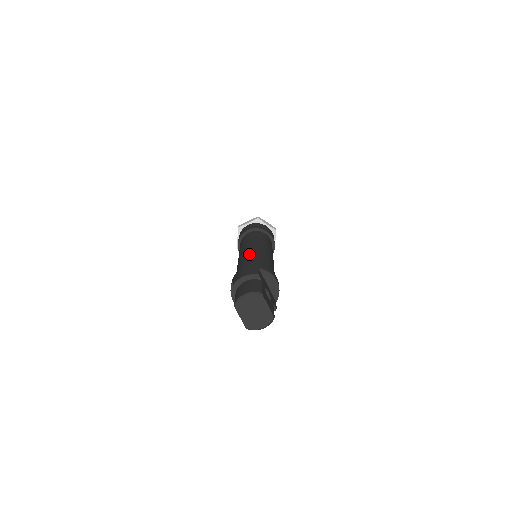
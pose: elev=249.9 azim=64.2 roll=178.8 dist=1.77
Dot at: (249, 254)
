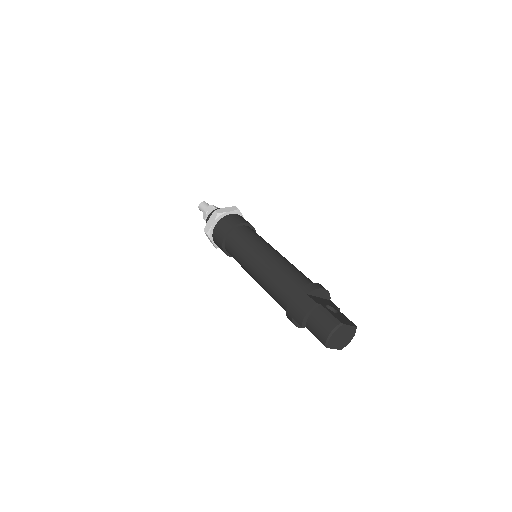
Dot at: (269, 274)
